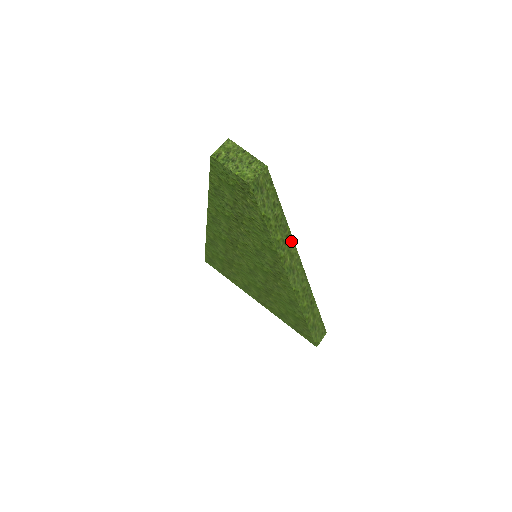
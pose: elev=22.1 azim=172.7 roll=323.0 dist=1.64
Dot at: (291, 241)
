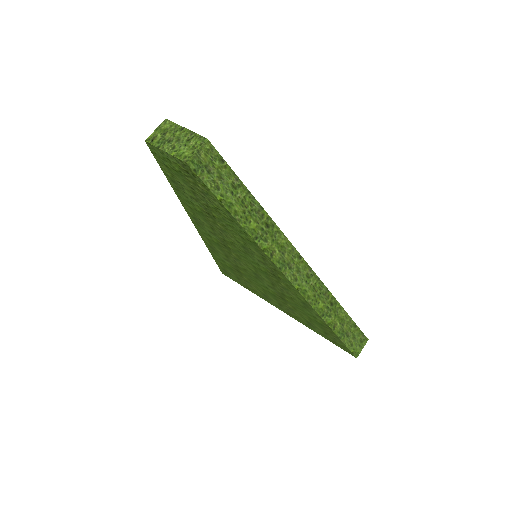
Dot at: (275, 228)
